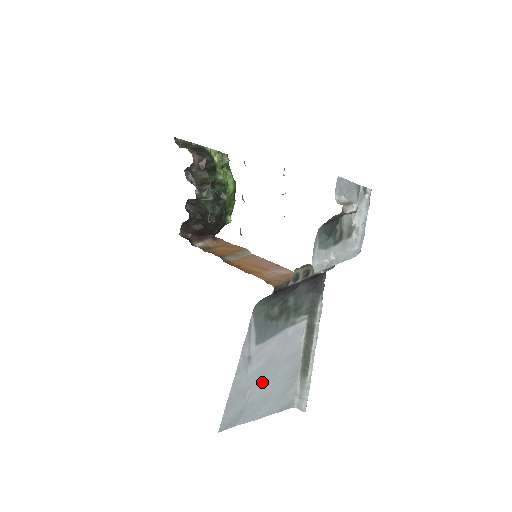
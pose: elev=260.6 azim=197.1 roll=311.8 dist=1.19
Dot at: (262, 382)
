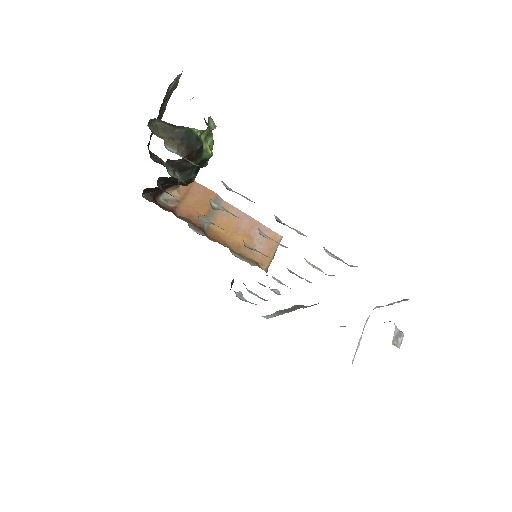
Dot at: occluded
